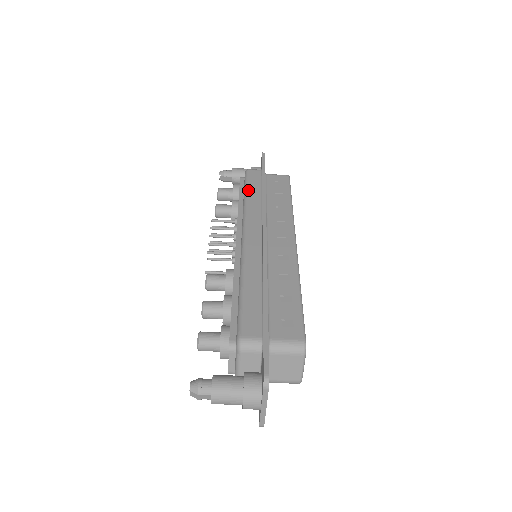
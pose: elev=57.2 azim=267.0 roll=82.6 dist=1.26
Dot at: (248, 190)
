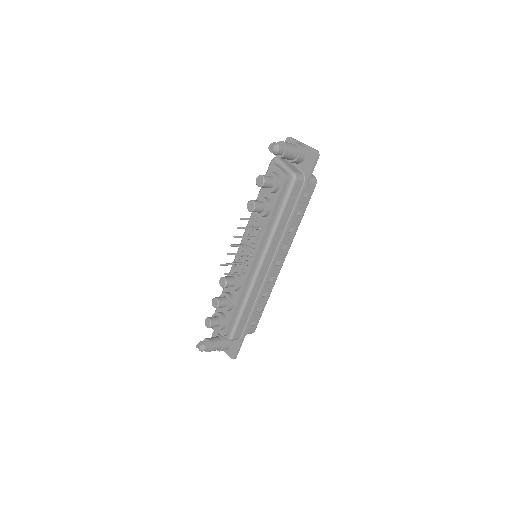
Dot at: (284, 213)
